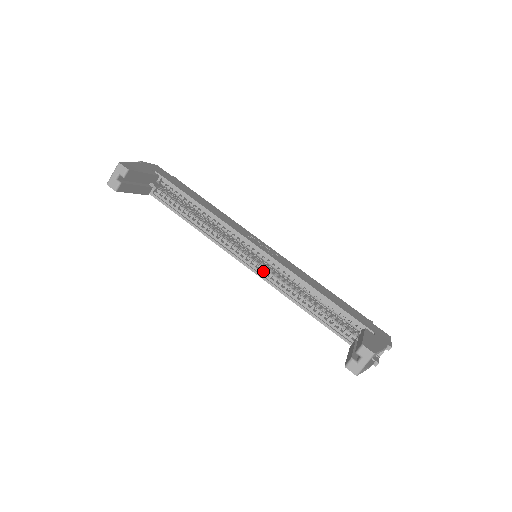
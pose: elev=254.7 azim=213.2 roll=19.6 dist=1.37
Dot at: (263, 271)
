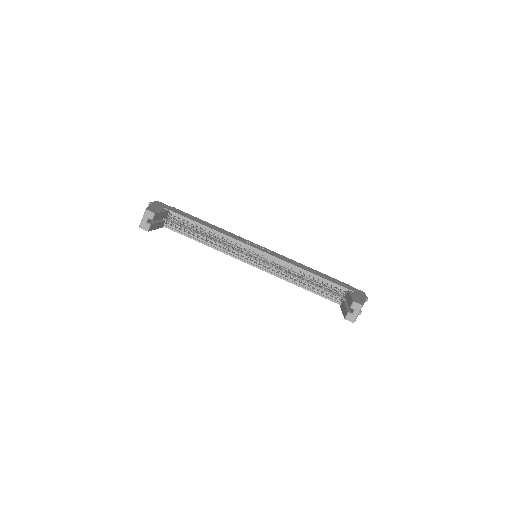
Dot at: (264, 266)
